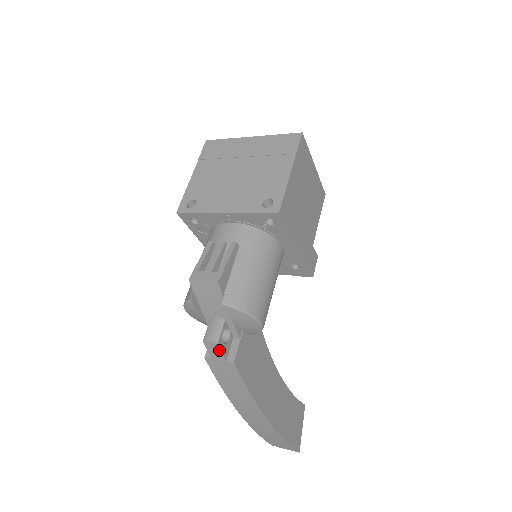
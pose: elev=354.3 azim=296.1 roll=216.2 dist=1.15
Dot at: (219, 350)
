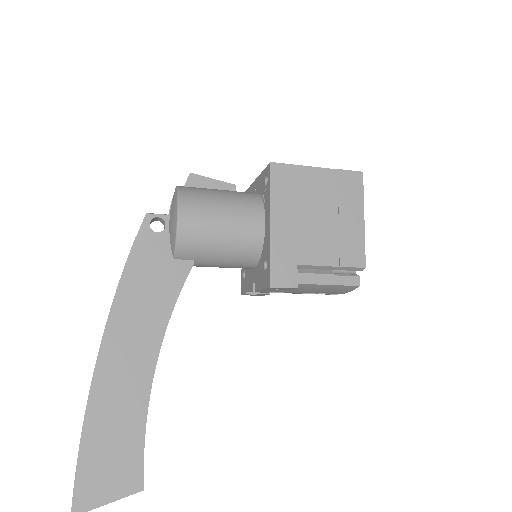
Dot at: (142, 223)
